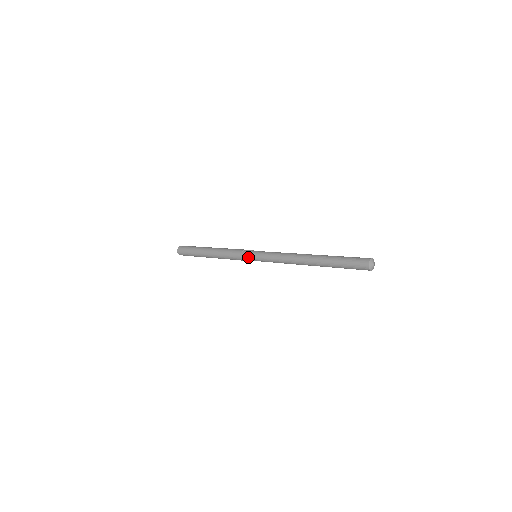
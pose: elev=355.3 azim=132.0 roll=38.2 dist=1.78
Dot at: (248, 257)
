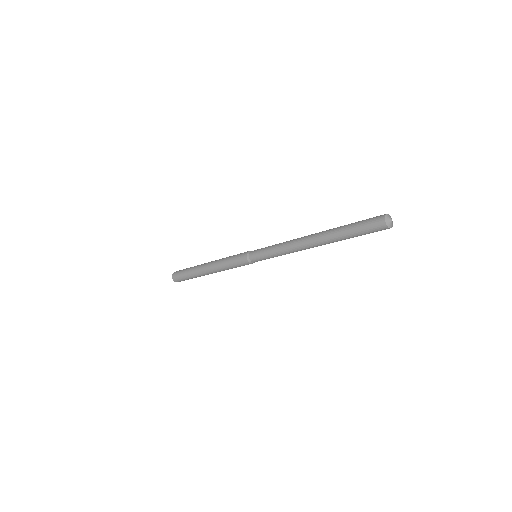
Dot at: (249, 262)
